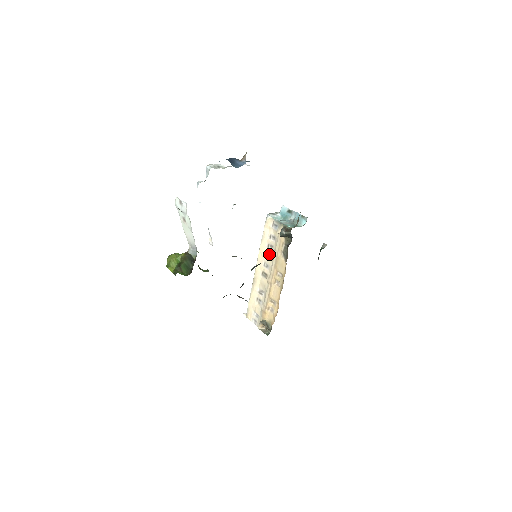
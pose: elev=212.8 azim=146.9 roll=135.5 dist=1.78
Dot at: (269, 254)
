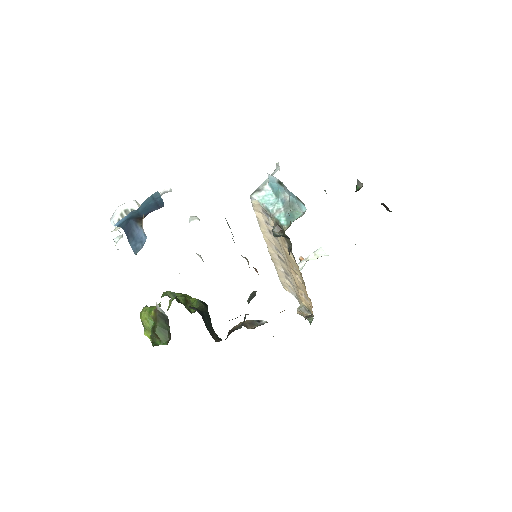
Dot at: (275, 242)
